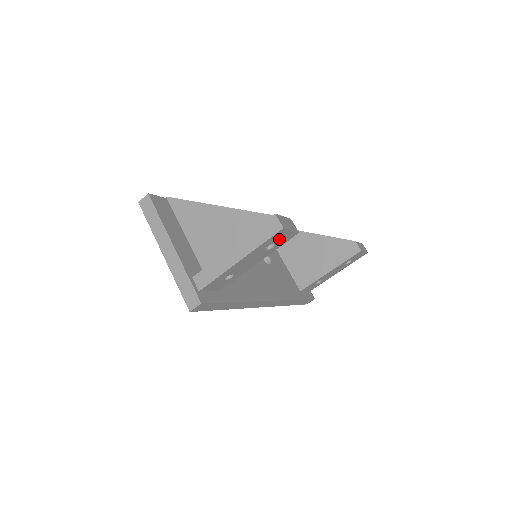
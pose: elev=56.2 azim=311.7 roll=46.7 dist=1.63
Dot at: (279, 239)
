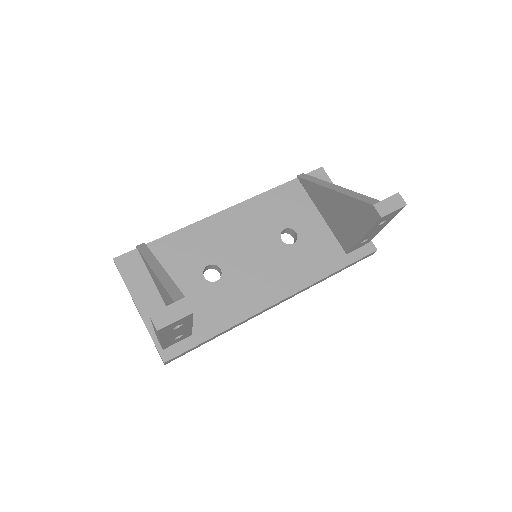
Dot at: (175, 325)
